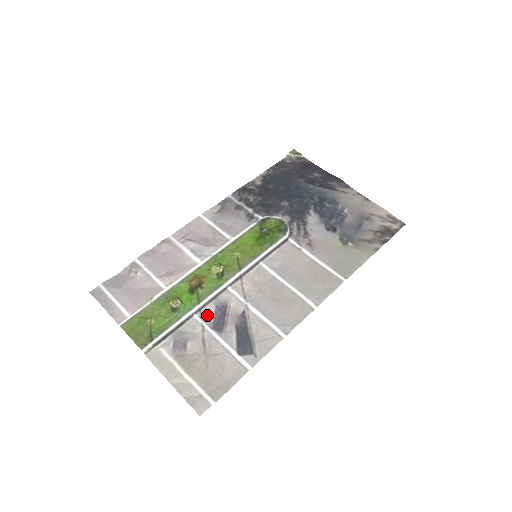
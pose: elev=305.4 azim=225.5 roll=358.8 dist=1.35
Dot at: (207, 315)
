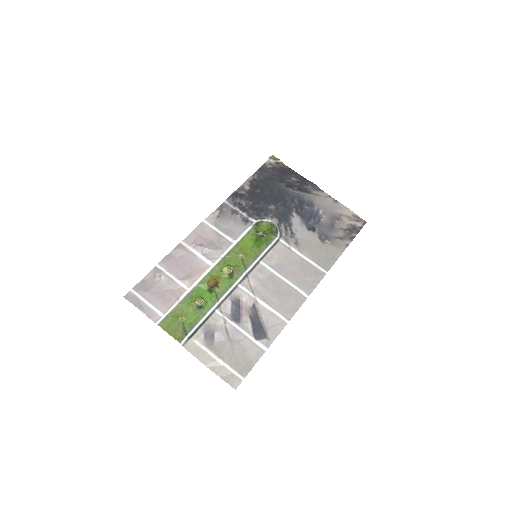
Dot at: (225, 309)
